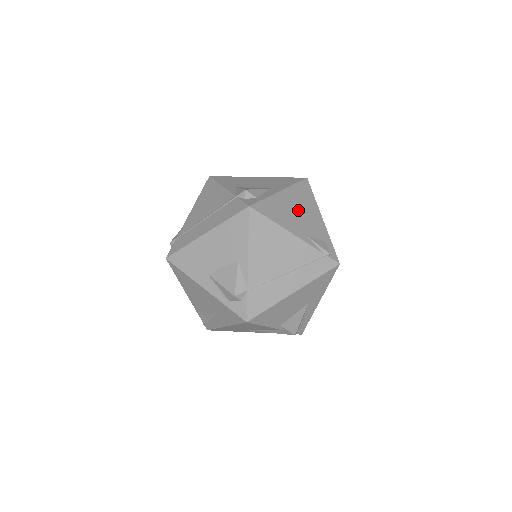
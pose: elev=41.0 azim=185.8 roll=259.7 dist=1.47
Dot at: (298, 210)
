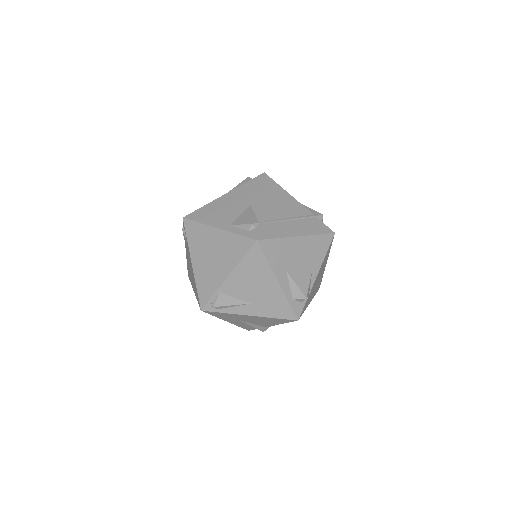
Dot at: occluded
